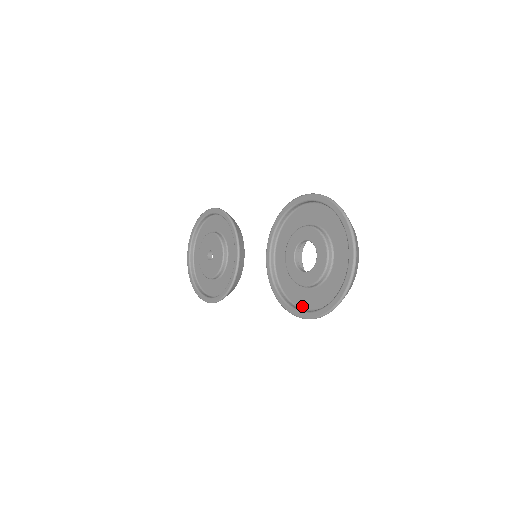
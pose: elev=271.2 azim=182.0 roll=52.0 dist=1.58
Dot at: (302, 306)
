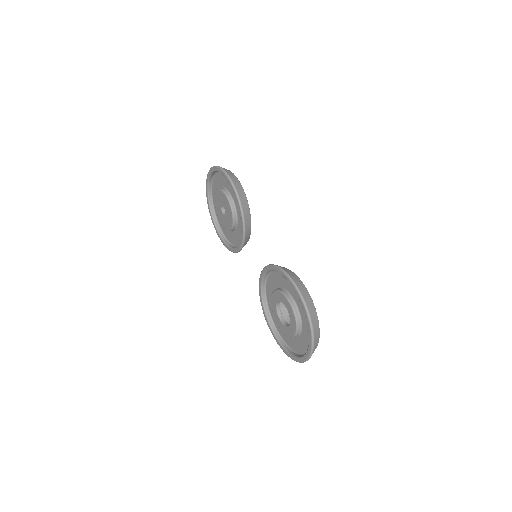
Dot at: (276, 326)
